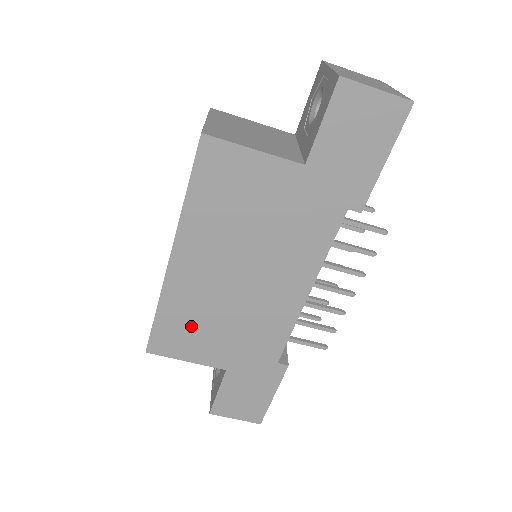
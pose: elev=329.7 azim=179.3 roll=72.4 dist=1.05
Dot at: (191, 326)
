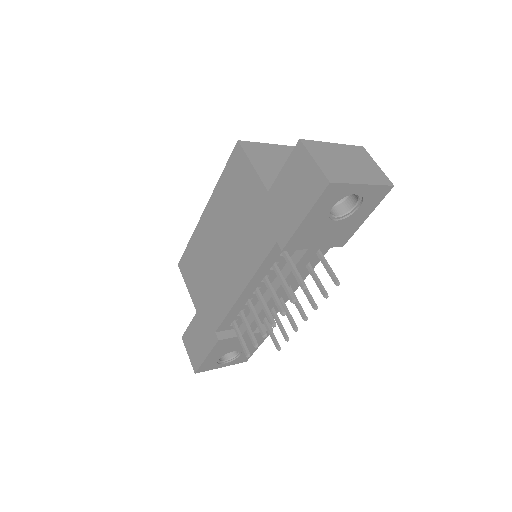
Dot at: (196, 264)
